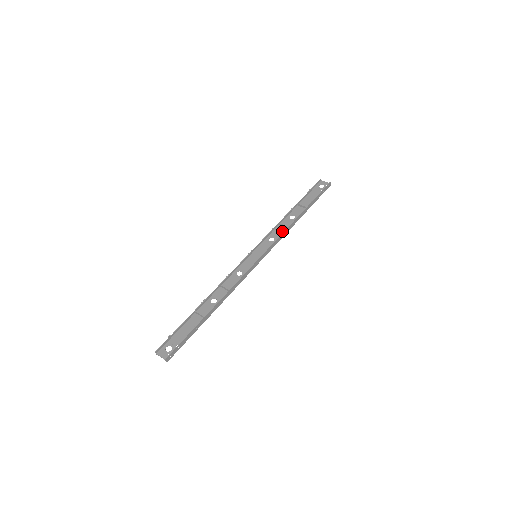
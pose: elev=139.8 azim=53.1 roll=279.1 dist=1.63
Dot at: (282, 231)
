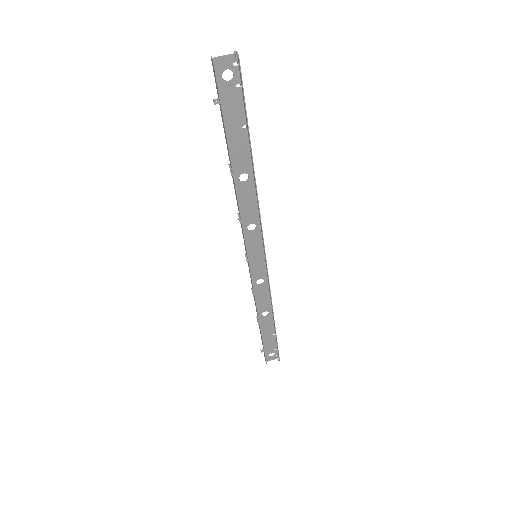
Dot at: (253, 208)
